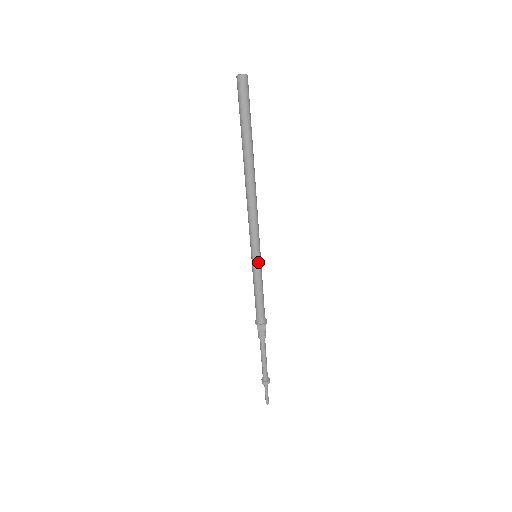
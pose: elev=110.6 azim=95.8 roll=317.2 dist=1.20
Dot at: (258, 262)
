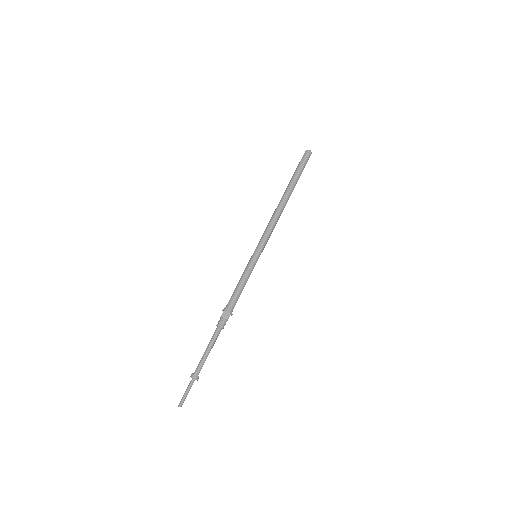
Dot at: (256, 259)
